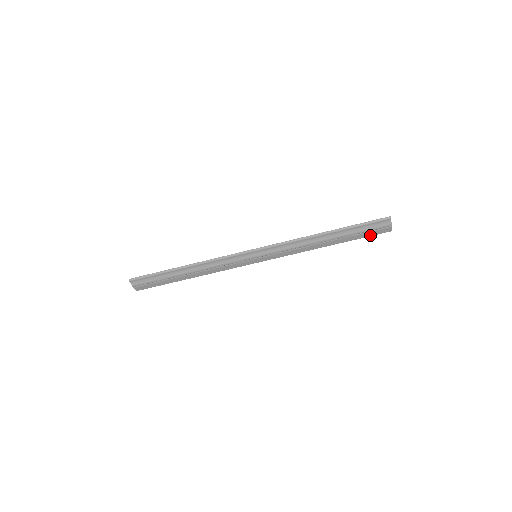
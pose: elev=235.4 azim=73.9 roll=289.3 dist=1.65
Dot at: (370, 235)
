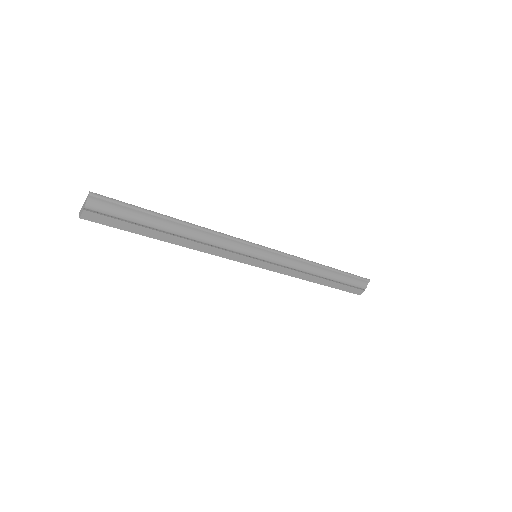
Dot at: (347, 290)
